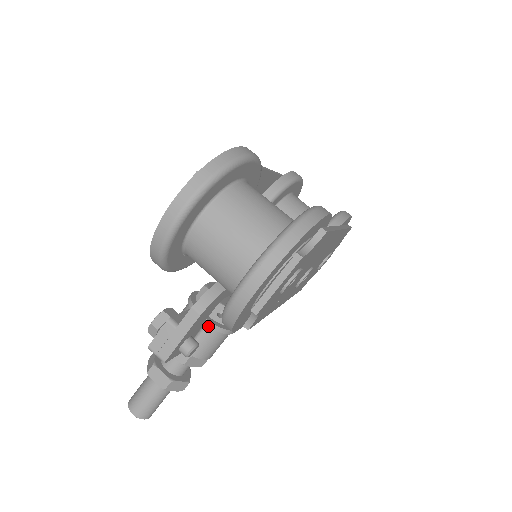
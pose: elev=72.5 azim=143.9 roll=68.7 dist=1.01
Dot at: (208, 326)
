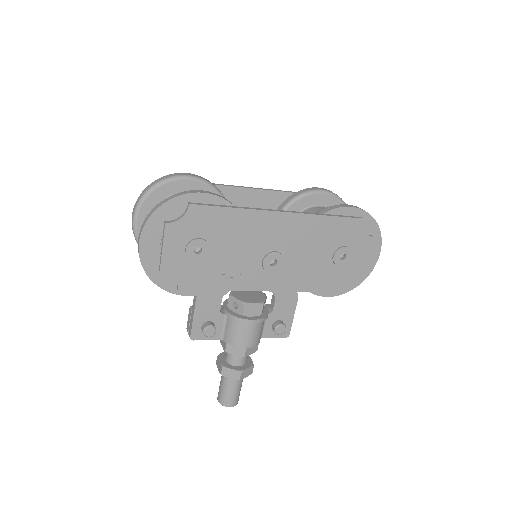
Dot at: (226, 315)
